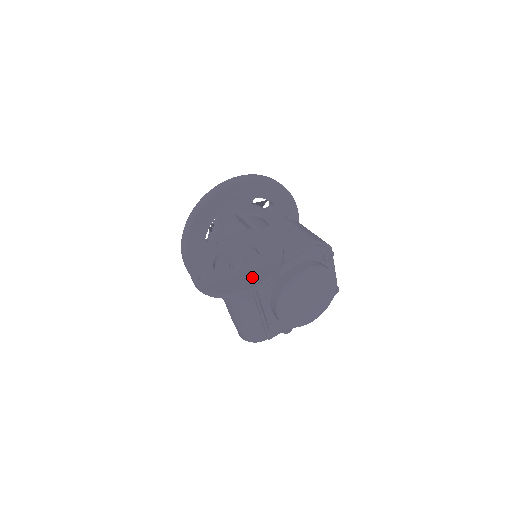
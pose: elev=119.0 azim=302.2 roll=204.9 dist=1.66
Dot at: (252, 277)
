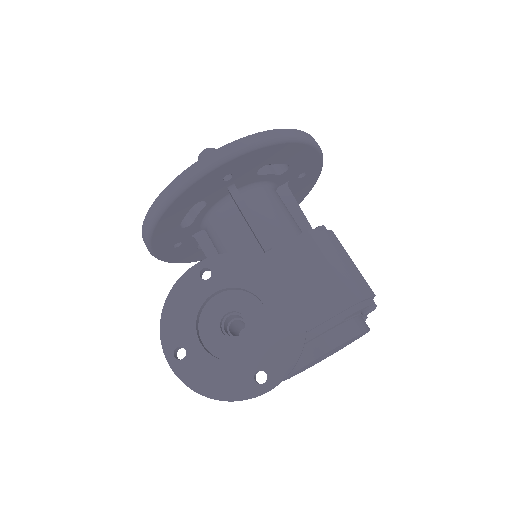
Dot at: (257, 371)
